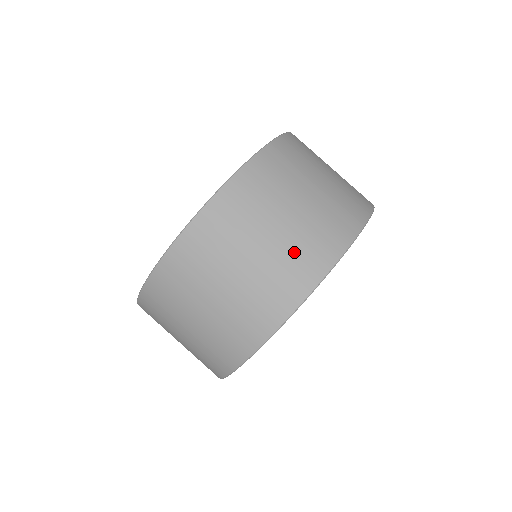
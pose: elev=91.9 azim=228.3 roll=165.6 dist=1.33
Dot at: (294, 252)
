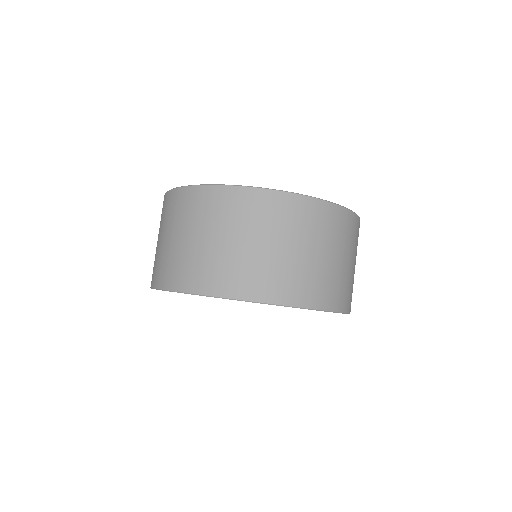
Dot at: (181, 260)
